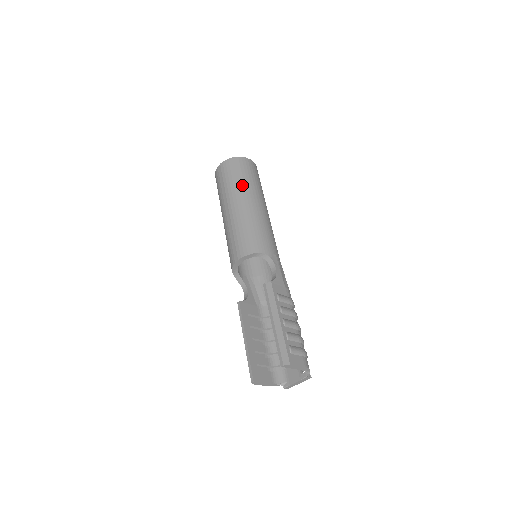
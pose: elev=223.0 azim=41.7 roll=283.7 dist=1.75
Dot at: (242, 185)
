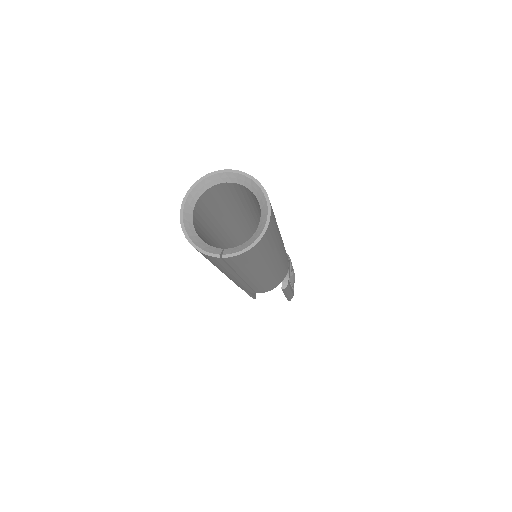
Dot at: (267, 261)
